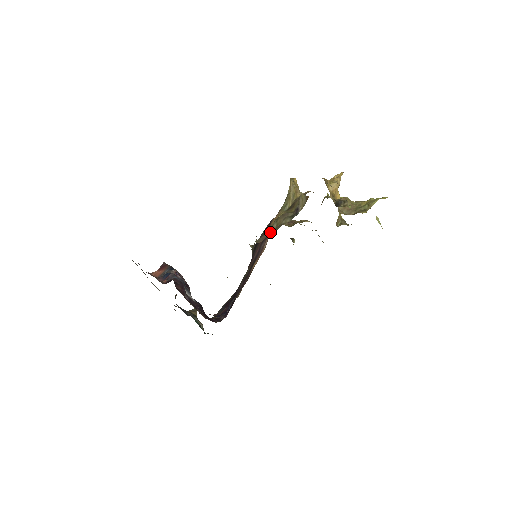
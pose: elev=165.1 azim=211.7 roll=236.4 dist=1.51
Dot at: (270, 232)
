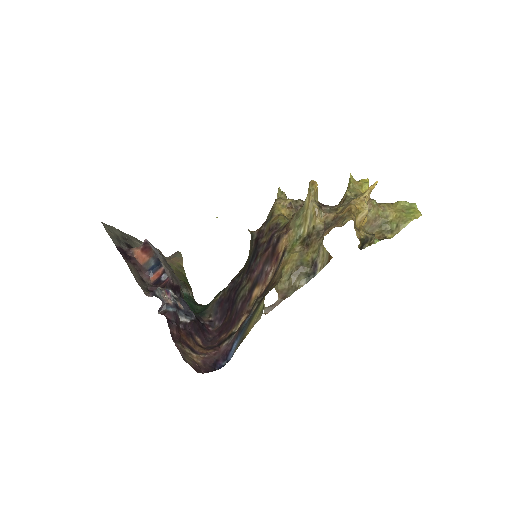
Dot at: (281, 300)
